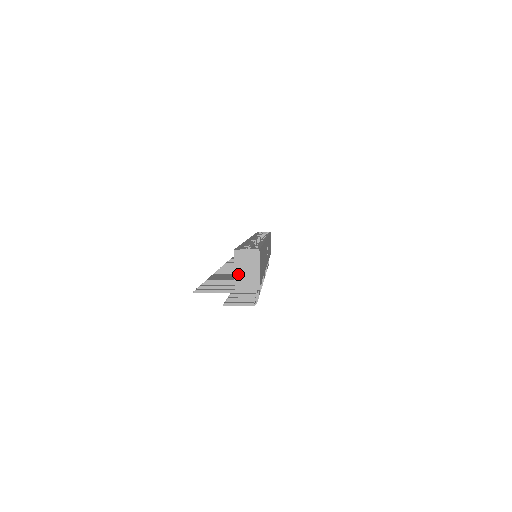
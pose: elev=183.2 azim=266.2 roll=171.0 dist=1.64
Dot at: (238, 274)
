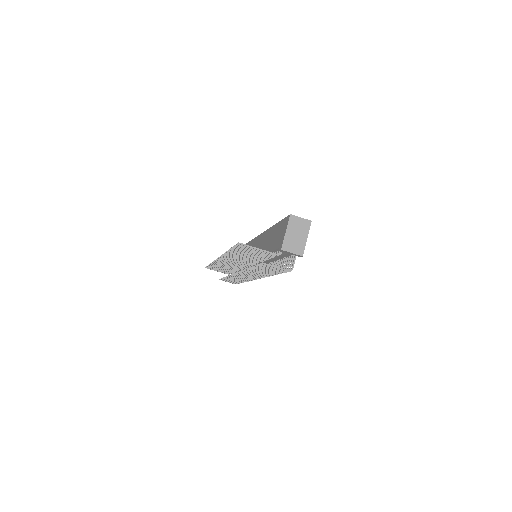
Dot at: (288, 236)
